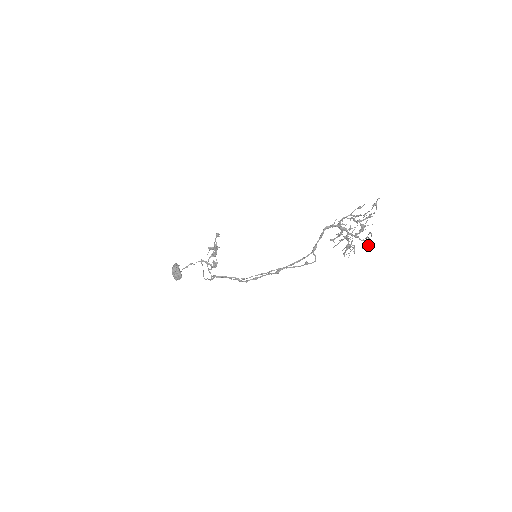
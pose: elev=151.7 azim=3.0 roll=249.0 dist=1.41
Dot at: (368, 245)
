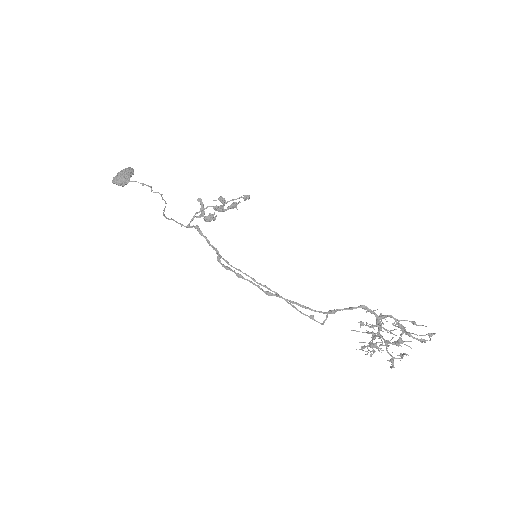
Dot at: (393, 363)
